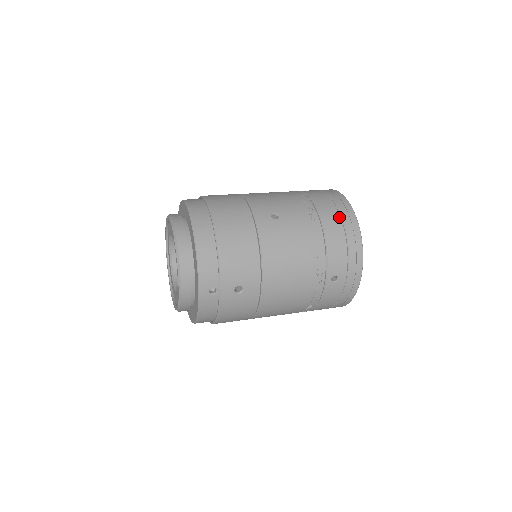
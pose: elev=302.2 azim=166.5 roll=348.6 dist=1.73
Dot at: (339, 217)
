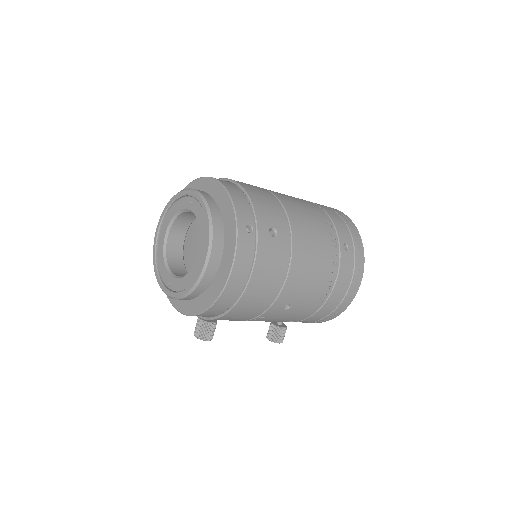
Dot at: (326, 206)
